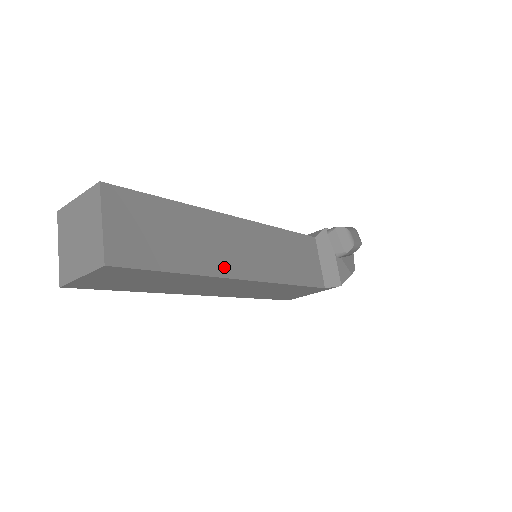
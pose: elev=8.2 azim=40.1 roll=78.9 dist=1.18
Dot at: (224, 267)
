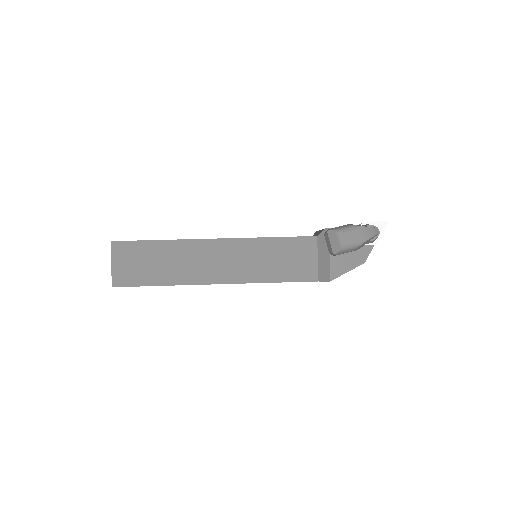
Dot at: (198, 277)
